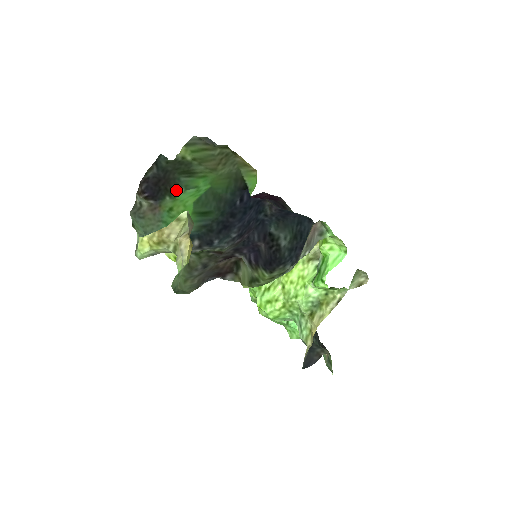
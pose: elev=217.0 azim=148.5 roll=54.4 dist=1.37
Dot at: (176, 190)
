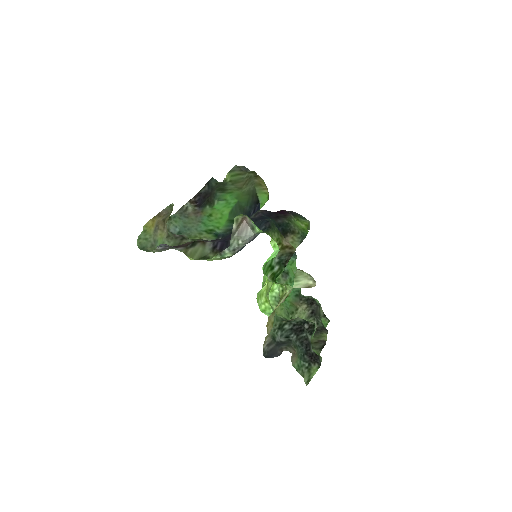
Dot at: (214, 201)
